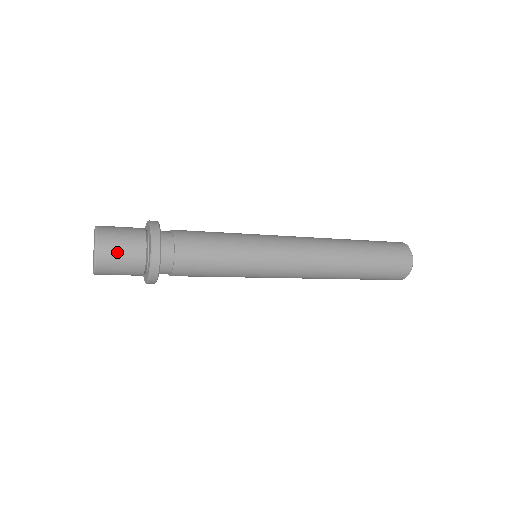
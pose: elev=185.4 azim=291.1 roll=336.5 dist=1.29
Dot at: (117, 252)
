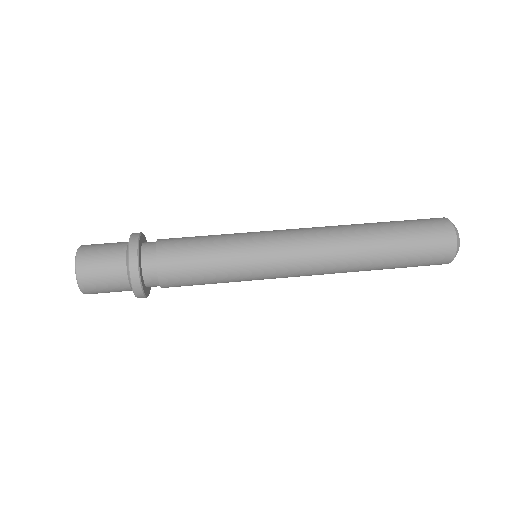
Dot at: (101, 287)
